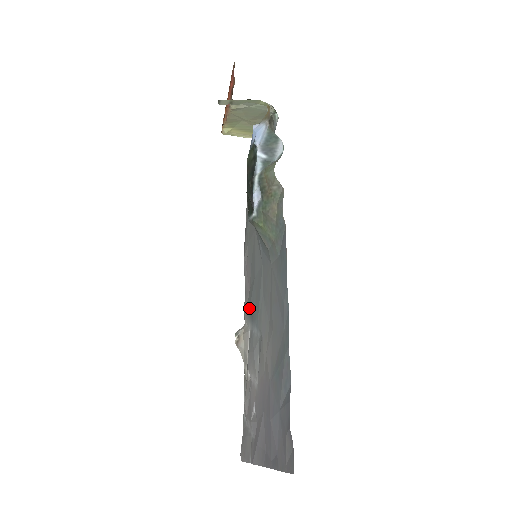
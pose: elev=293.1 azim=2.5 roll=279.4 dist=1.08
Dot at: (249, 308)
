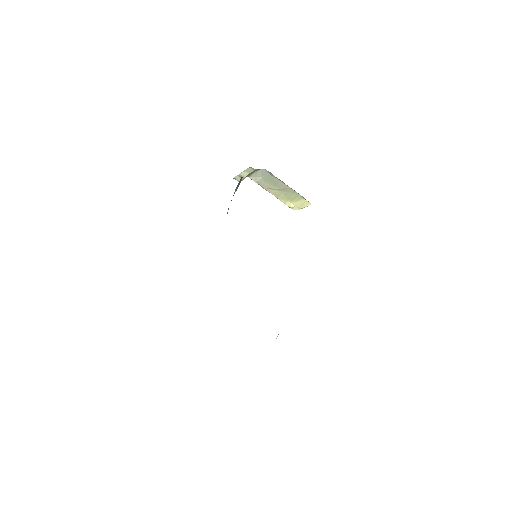
Dot at: occluded
